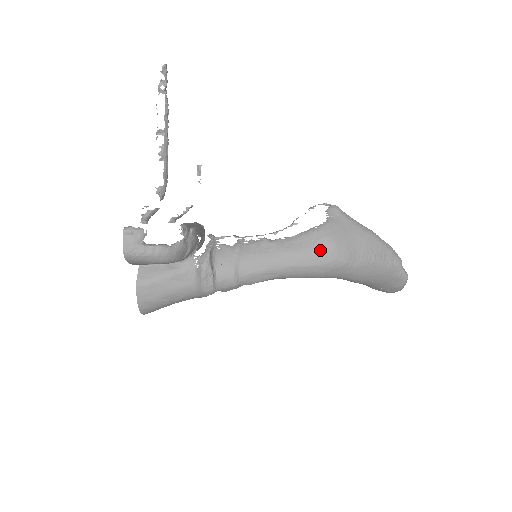
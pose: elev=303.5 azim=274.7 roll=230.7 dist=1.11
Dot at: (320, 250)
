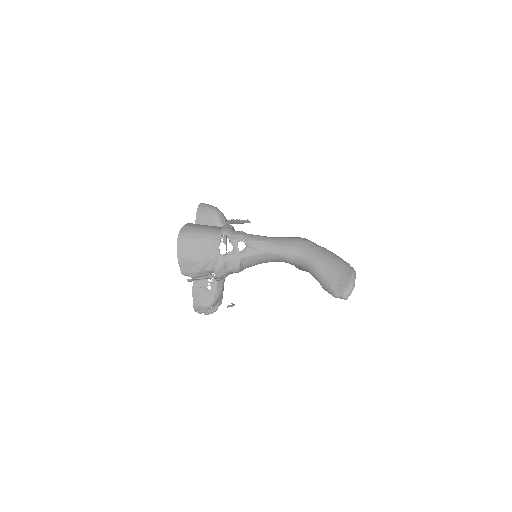
Dot at: (296, 237)
